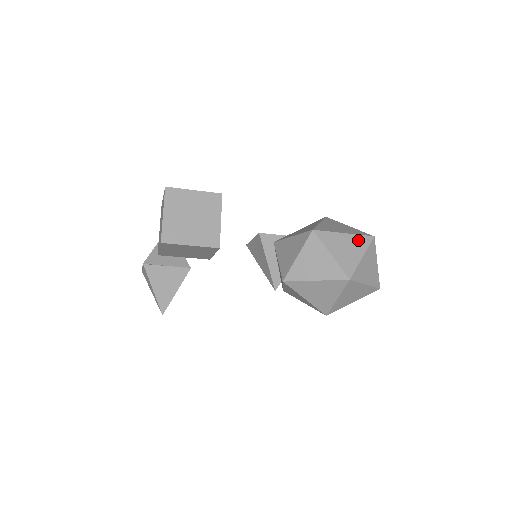
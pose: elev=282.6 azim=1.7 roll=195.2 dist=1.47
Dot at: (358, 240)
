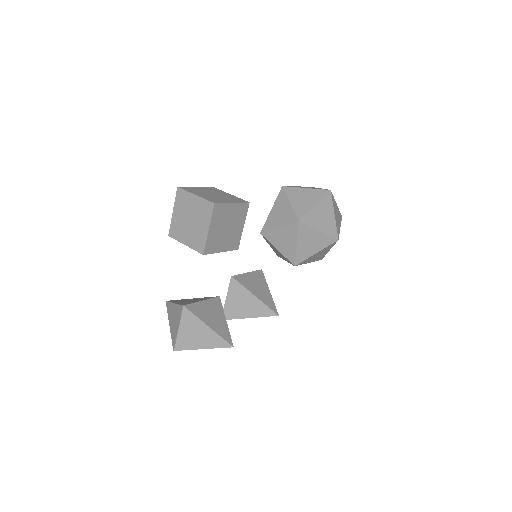
Dot at: occluded
